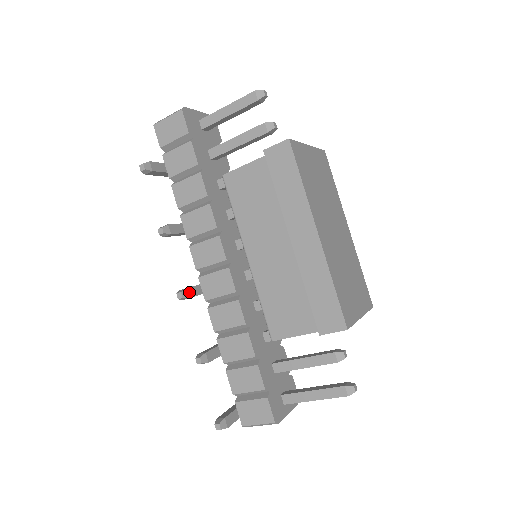
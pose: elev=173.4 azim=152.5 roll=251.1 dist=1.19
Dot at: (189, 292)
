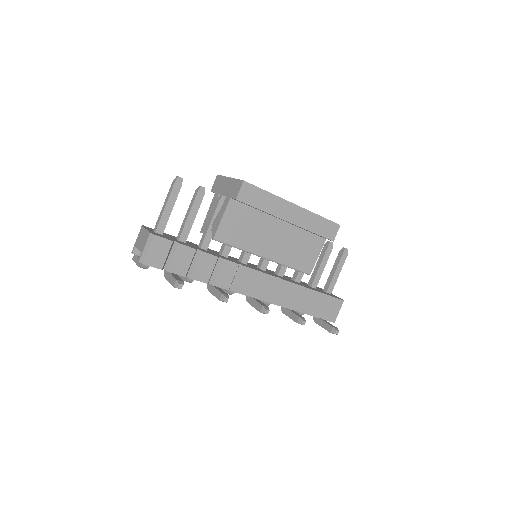
Dot at: (265, 306)
